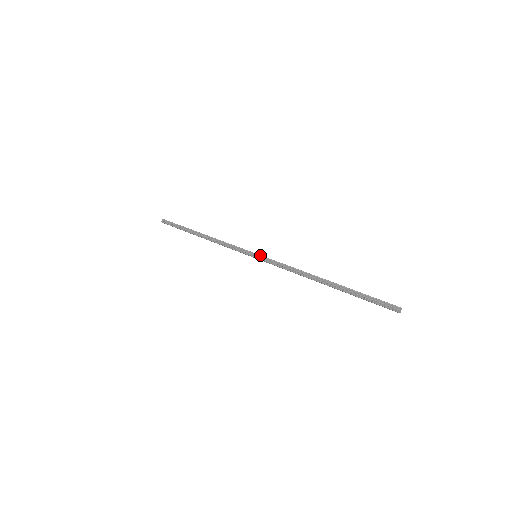
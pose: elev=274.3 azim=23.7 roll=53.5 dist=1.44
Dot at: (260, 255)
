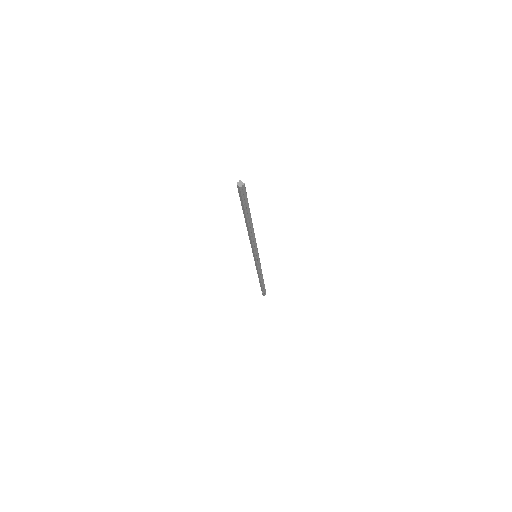
Dot at: occluded
